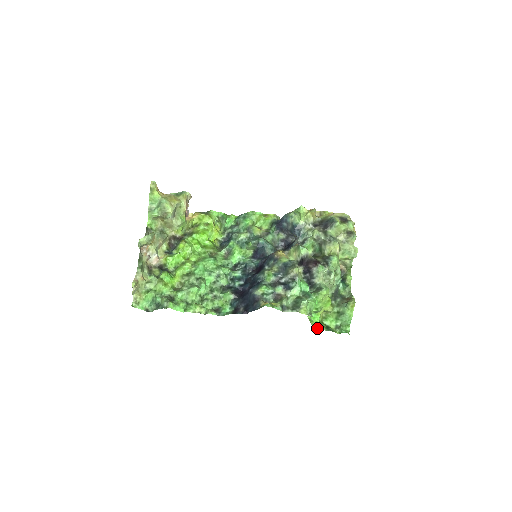
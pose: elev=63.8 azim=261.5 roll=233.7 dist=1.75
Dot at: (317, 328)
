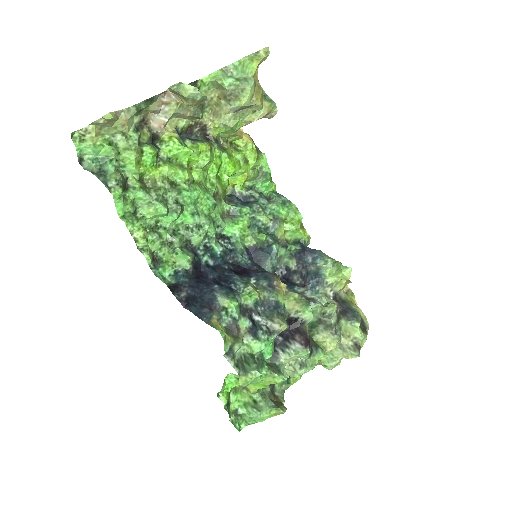
Dot at: (220, 395)
